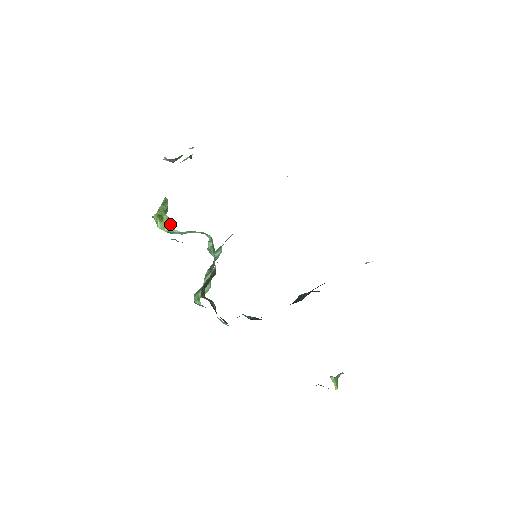
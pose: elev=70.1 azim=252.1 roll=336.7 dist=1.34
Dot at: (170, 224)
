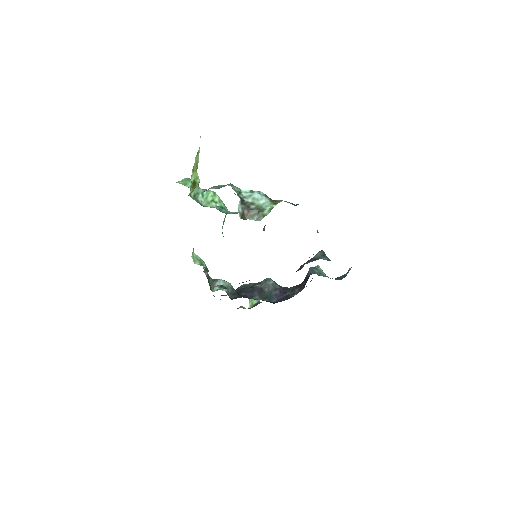
Dot at: (198, 185)
